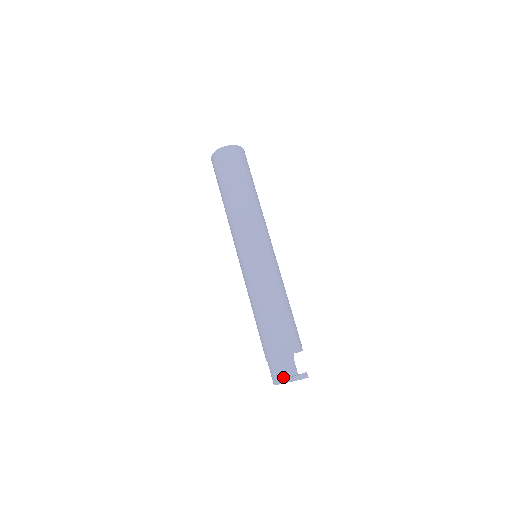
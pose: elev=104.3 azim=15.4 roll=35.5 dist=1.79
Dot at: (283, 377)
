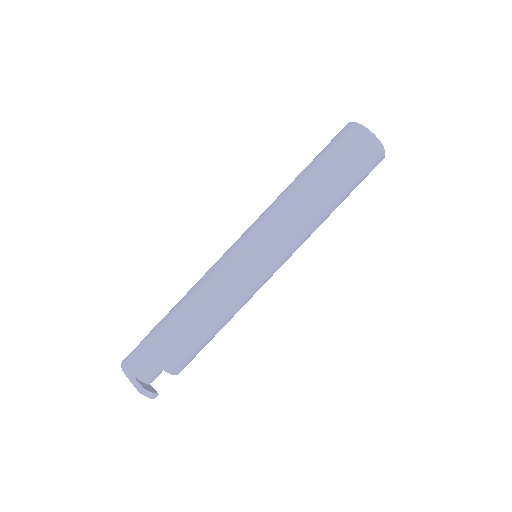
Dot at: (136, 376)
